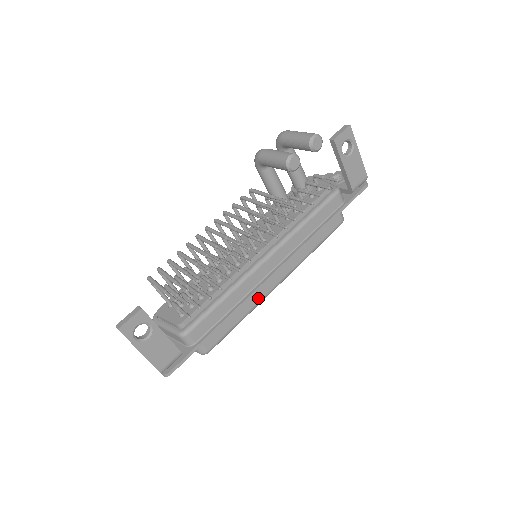
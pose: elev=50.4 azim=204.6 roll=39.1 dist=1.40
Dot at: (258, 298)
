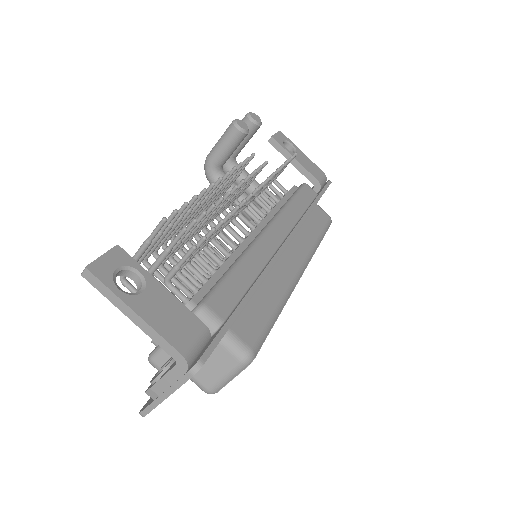
Dot at: (284, 282)
